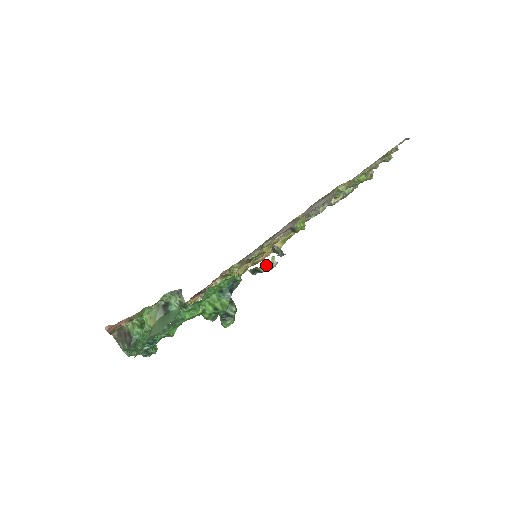
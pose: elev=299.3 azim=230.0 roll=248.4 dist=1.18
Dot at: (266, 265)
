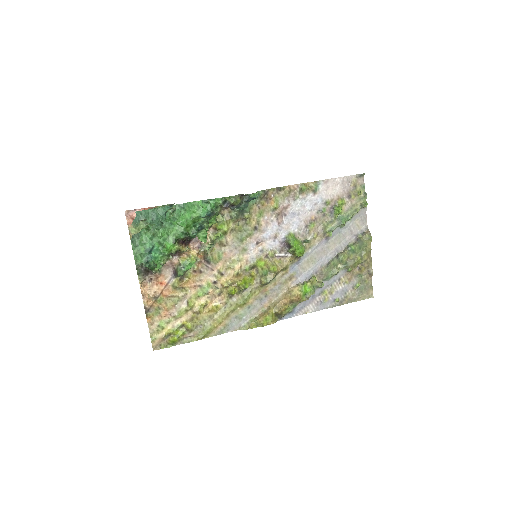
Dot at: (231, 197)
